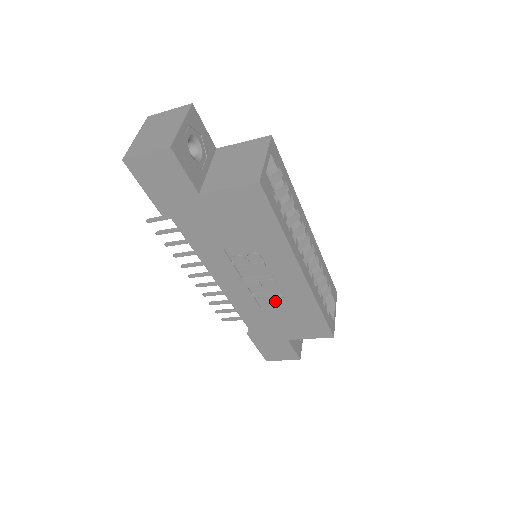
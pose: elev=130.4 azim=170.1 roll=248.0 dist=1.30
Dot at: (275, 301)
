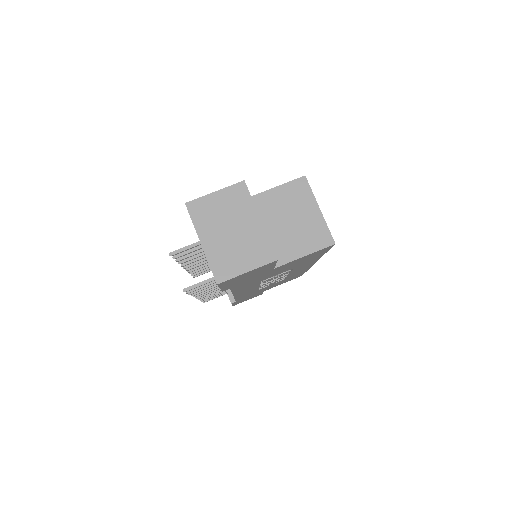
Dot at: (275, 282)
